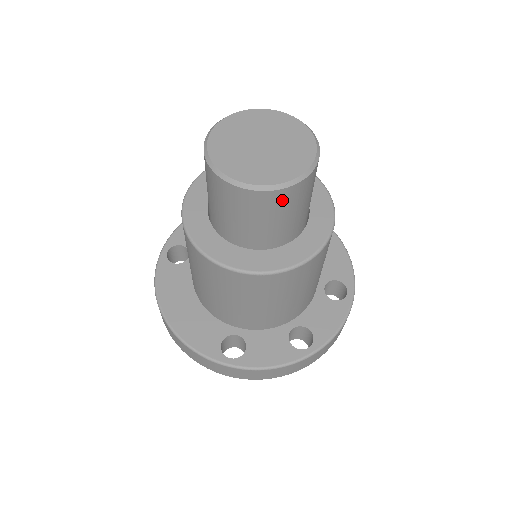
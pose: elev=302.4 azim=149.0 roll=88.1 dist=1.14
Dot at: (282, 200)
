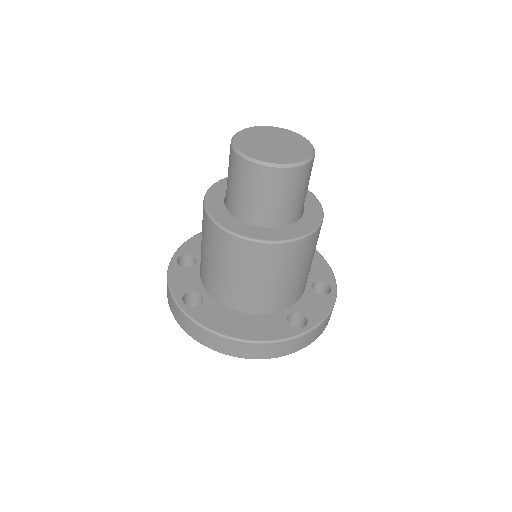
Dot at: (311, 168)
